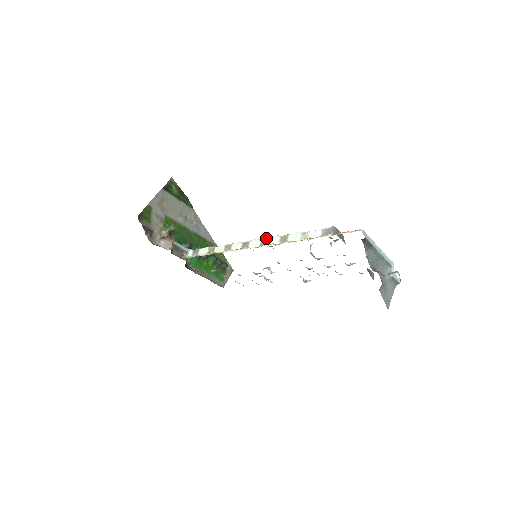
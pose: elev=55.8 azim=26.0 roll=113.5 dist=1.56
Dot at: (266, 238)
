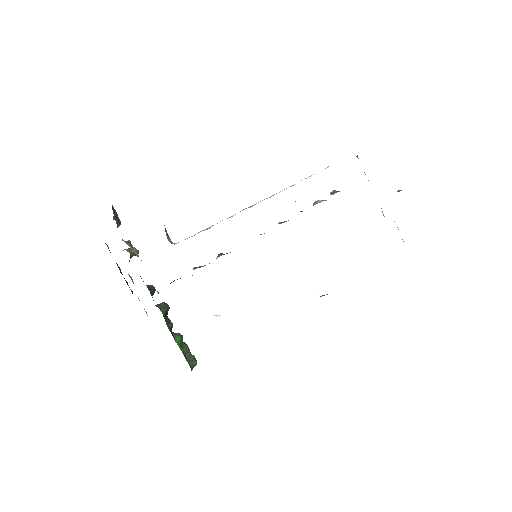
Dot at: (271, 196)
